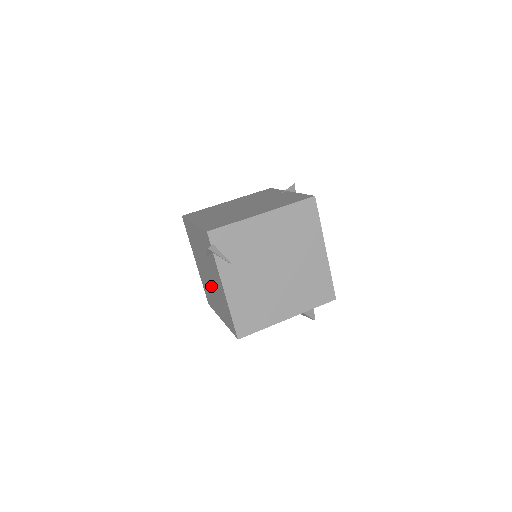
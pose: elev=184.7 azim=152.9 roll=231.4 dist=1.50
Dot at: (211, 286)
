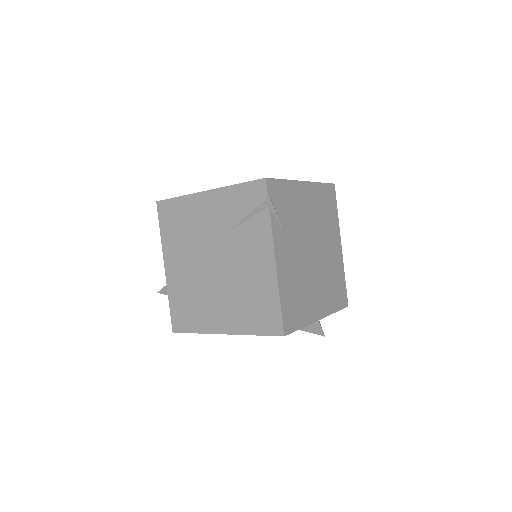
Dot at: (215, 283)
